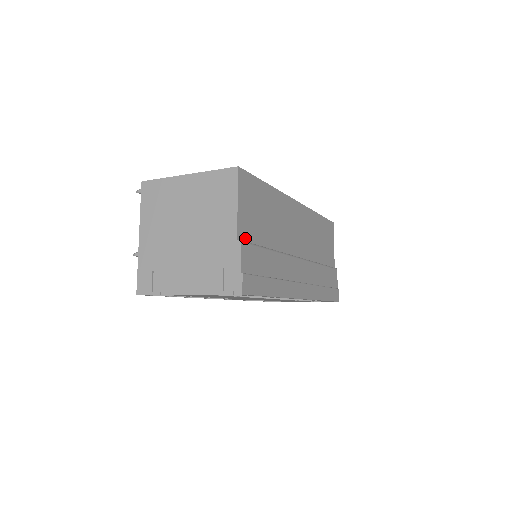
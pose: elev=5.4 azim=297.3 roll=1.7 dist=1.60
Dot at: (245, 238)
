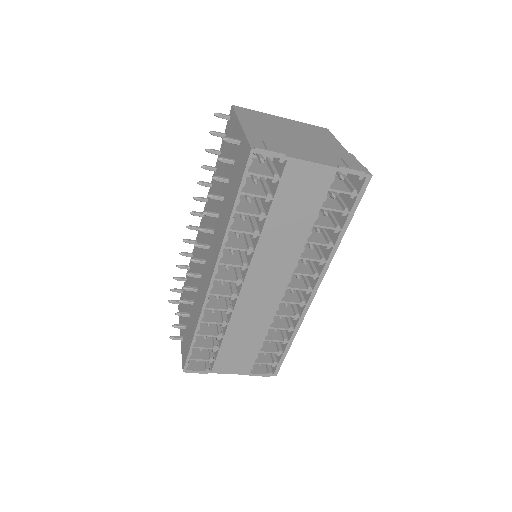
Dot at: occluded
